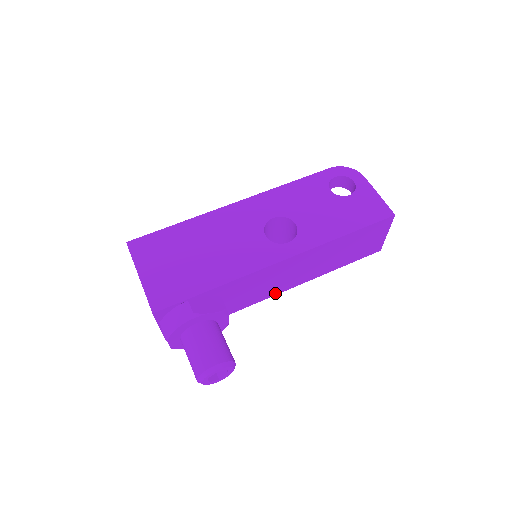
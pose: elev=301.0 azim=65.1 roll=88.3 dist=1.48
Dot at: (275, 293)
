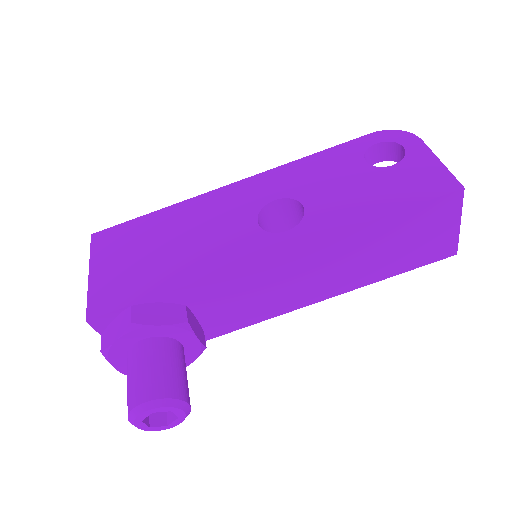
Dot at: (283, 310)
